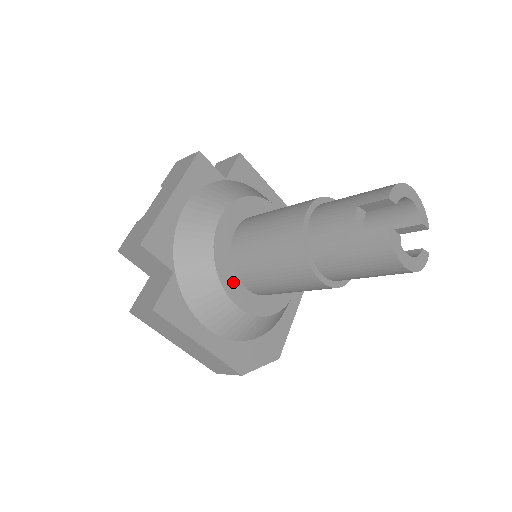
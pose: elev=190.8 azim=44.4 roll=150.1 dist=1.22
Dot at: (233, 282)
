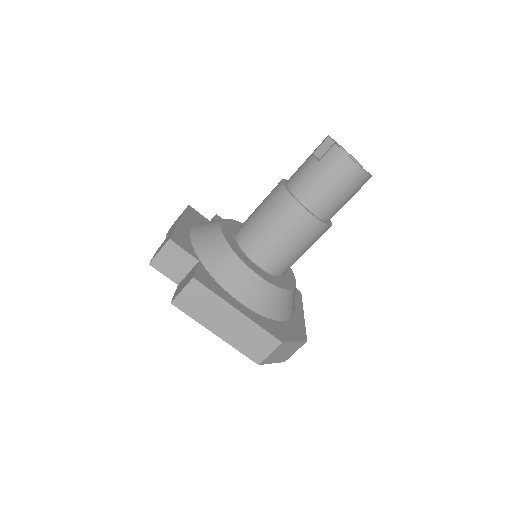
Dot at: (247, 260)
